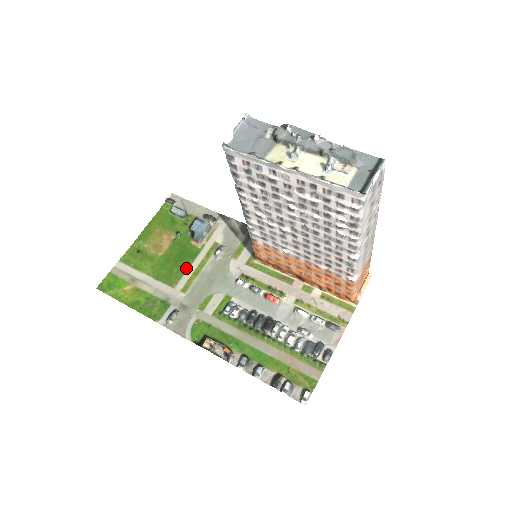
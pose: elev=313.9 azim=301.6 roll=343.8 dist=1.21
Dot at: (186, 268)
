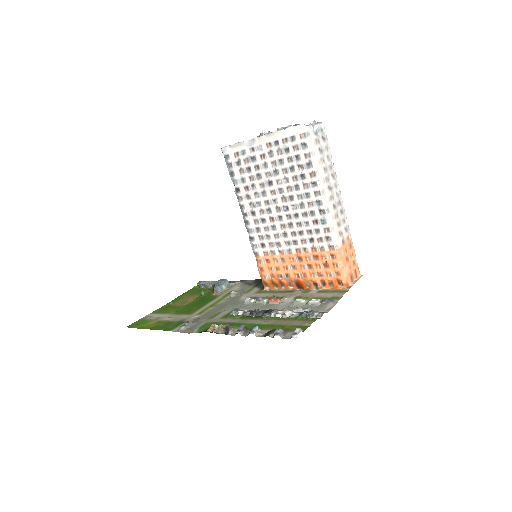
Dot at: (204, 305)
